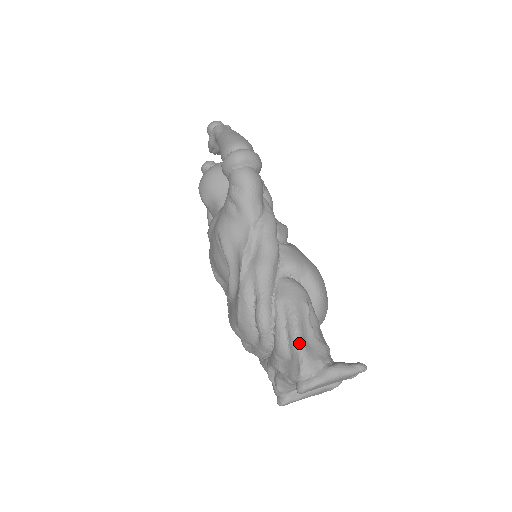
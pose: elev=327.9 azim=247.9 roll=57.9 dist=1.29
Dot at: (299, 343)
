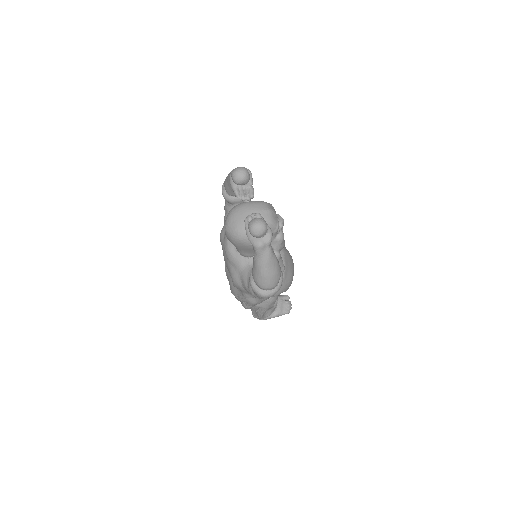
Dot at: occluded
